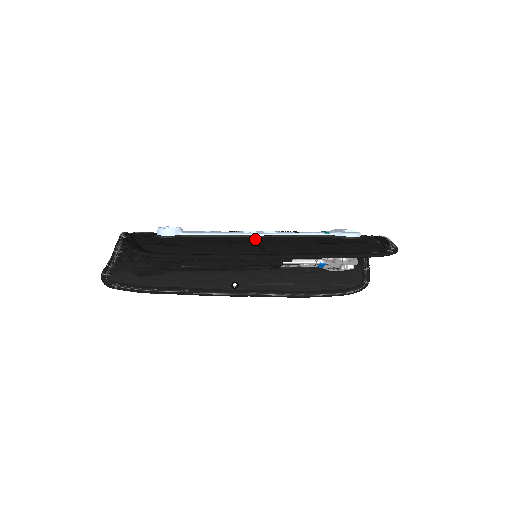
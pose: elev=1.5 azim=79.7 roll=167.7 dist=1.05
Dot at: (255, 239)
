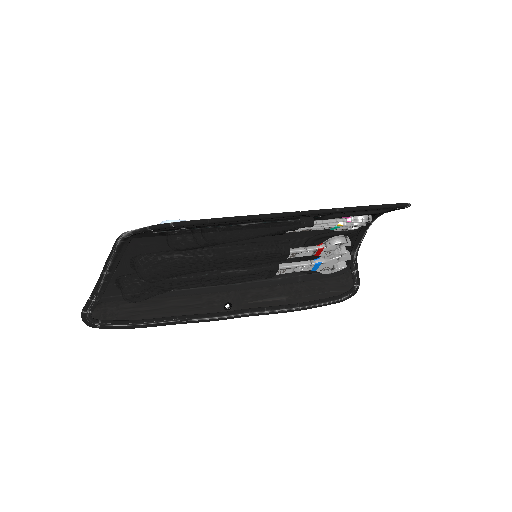
Dot at: occluded
